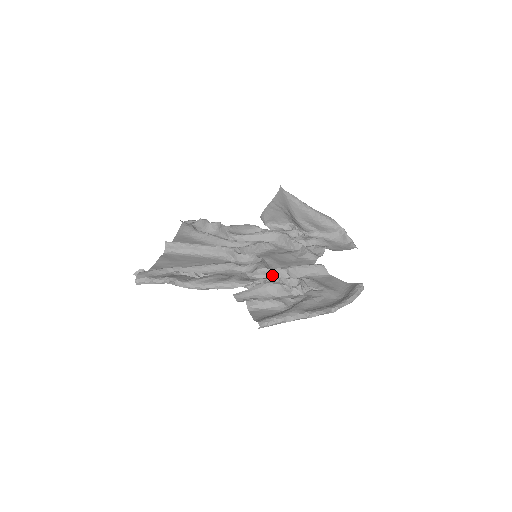
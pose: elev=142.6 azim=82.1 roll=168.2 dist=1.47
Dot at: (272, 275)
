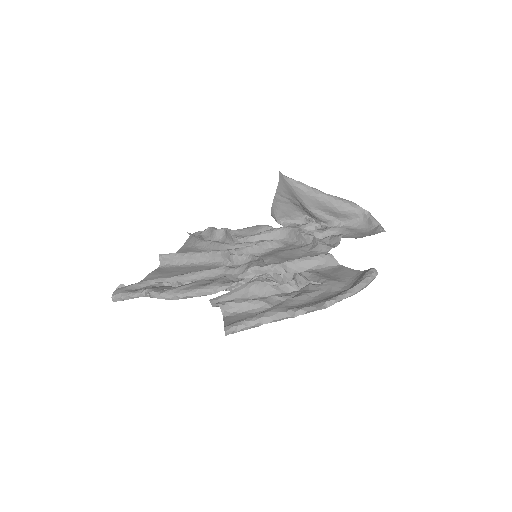
Dot at: occluded
